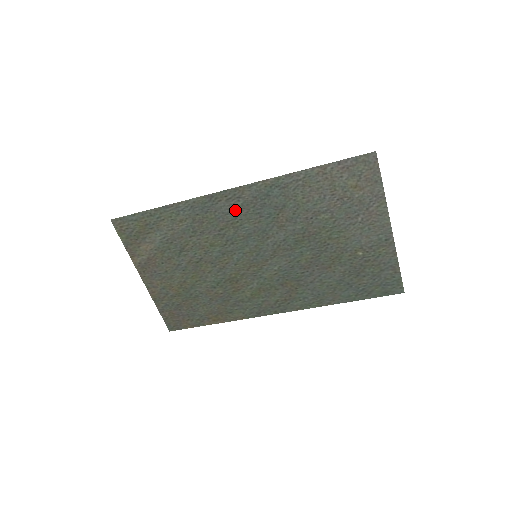
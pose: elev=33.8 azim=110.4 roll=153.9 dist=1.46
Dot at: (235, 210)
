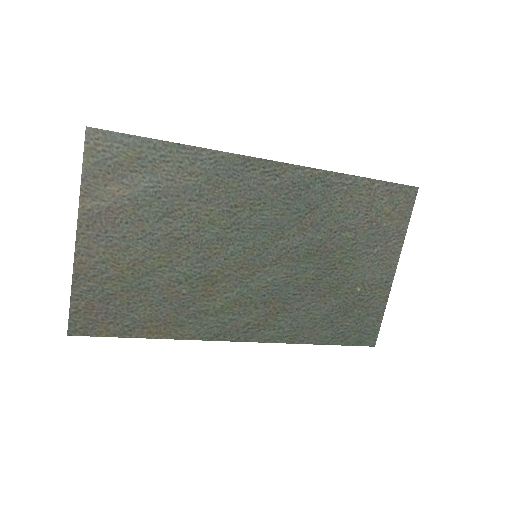
Dot at: (264, 189)
